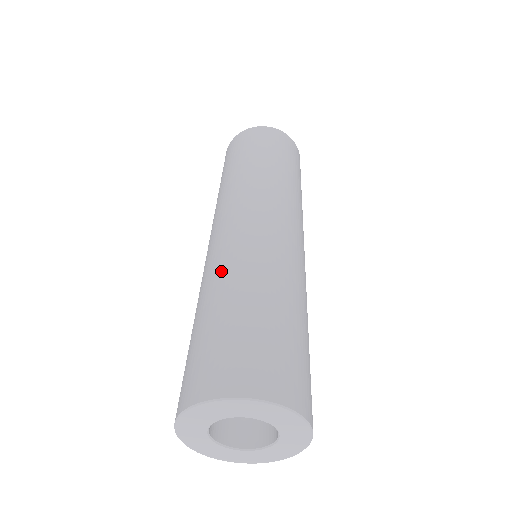
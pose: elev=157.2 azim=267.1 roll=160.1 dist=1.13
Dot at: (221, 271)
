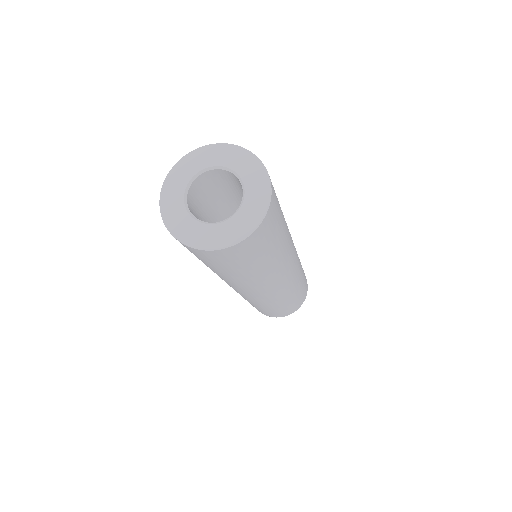
Dot at: (278, 302)
